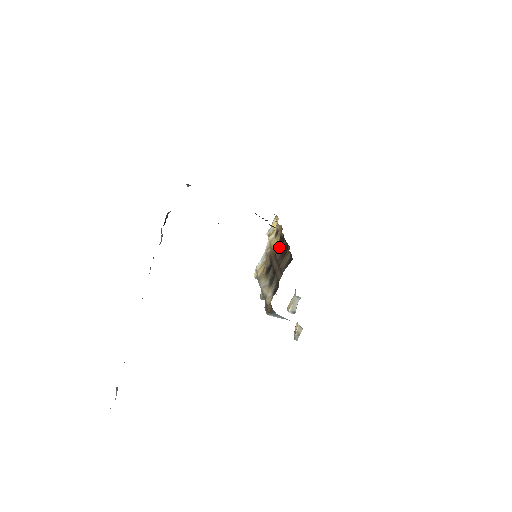
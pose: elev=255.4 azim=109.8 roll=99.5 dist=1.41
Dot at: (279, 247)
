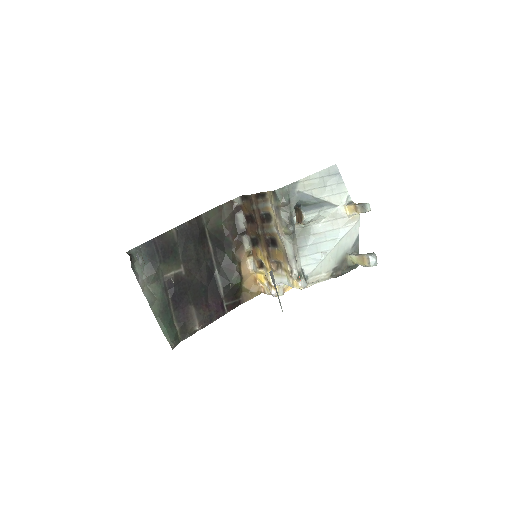
Dot at: (257, 240)
